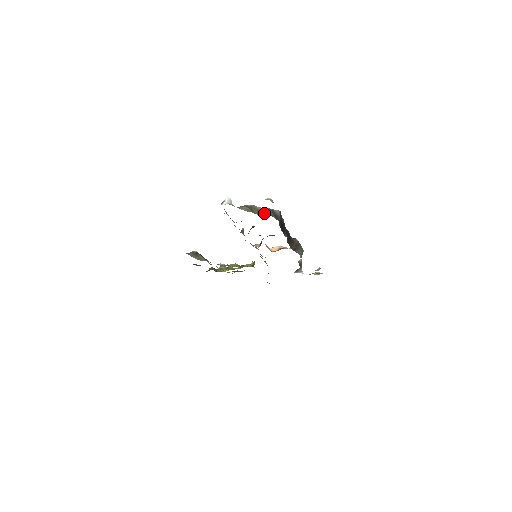
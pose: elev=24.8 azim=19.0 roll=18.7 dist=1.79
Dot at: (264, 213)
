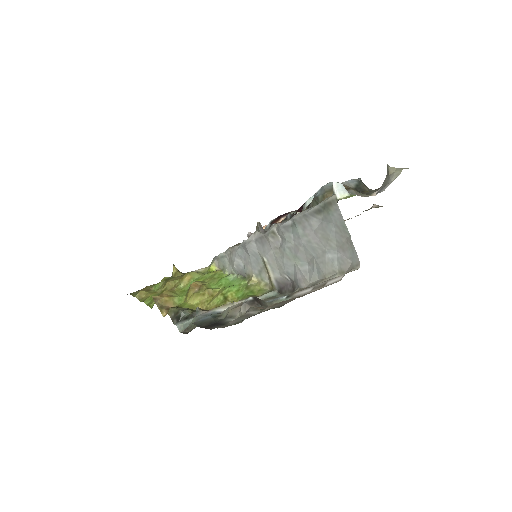
Dot at: (362, 190)
